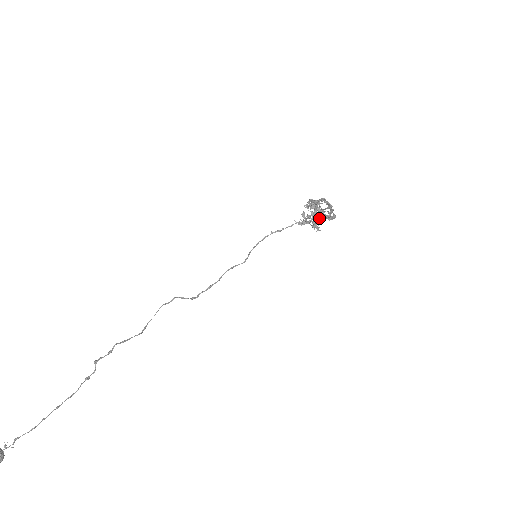
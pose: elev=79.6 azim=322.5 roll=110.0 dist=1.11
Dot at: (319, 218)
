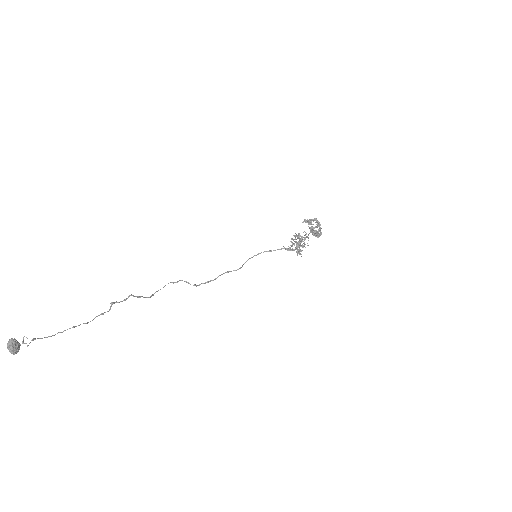
Dot at: (304, 243)
